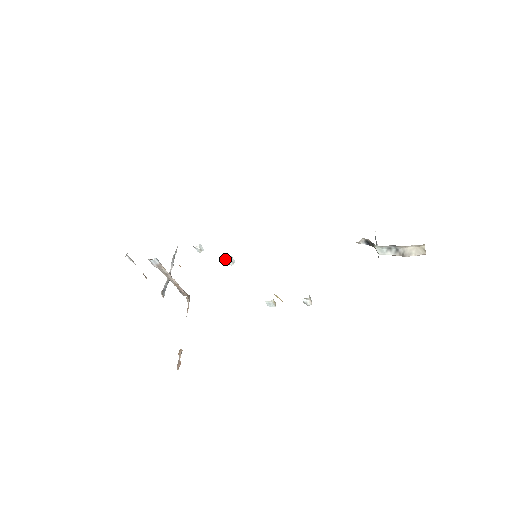
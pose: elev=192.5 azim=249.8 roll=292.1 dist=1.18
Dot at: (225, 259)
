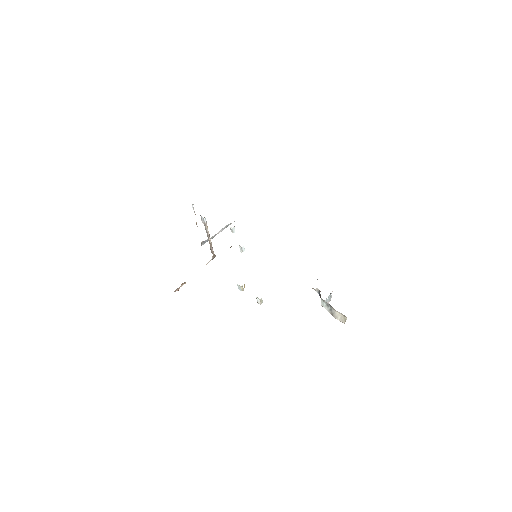
Dot at: (239, 245)
